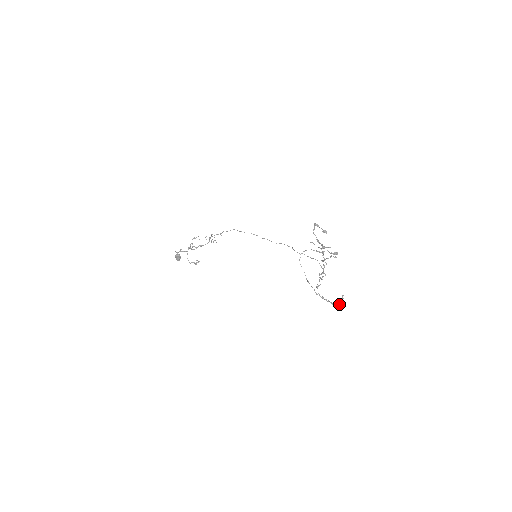
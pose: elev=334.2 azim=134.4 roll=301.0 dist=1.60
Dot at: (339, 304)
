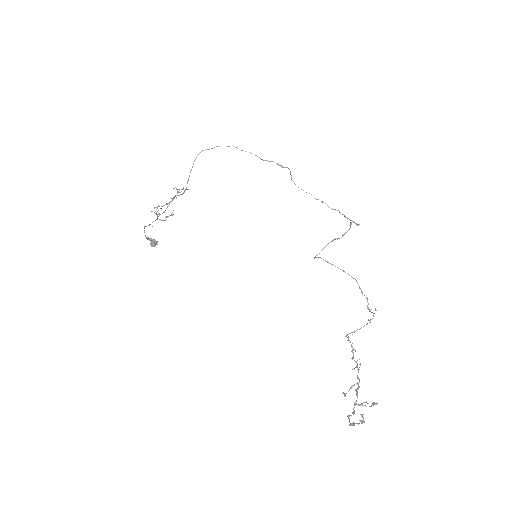
Dot at: occluded
